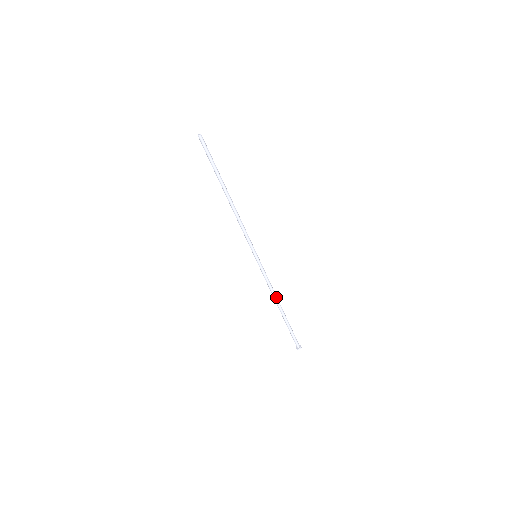
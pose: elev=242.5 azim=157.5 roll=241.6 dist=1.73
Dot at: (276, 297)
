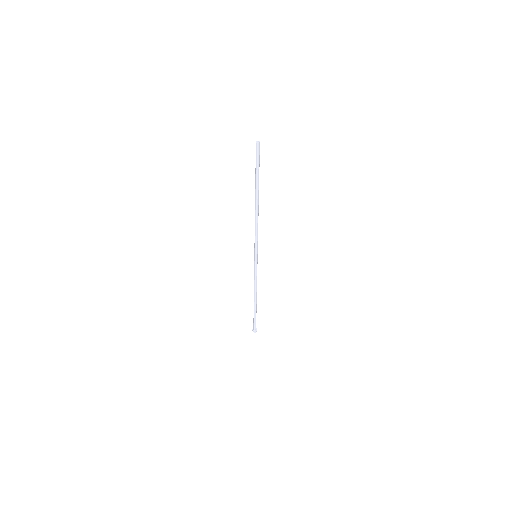
Dot at: (255, 291)
